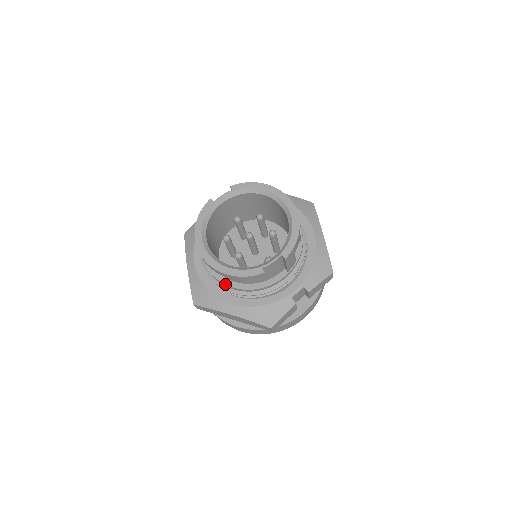
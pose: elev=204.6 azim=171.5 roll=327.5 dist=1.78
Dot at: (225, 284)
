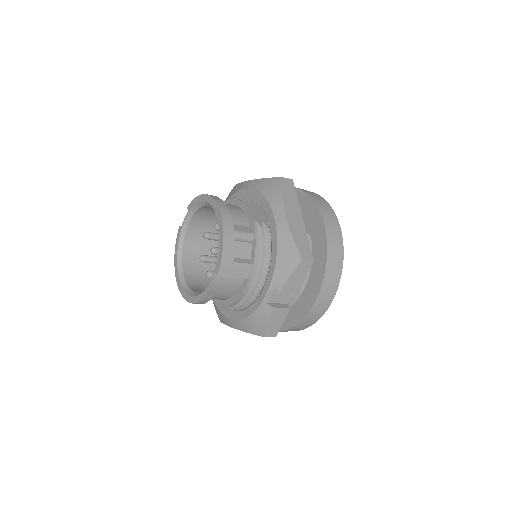
Dot at: occluded
